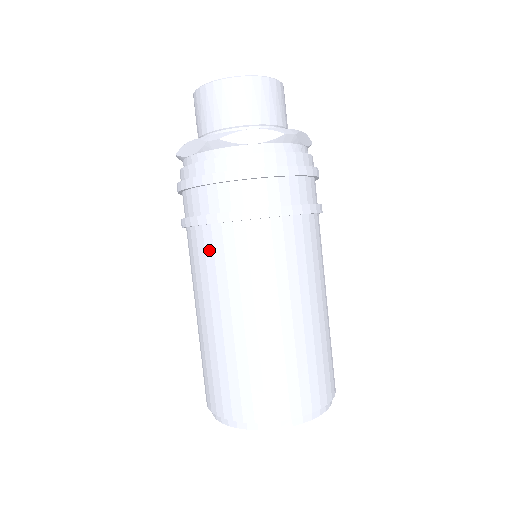
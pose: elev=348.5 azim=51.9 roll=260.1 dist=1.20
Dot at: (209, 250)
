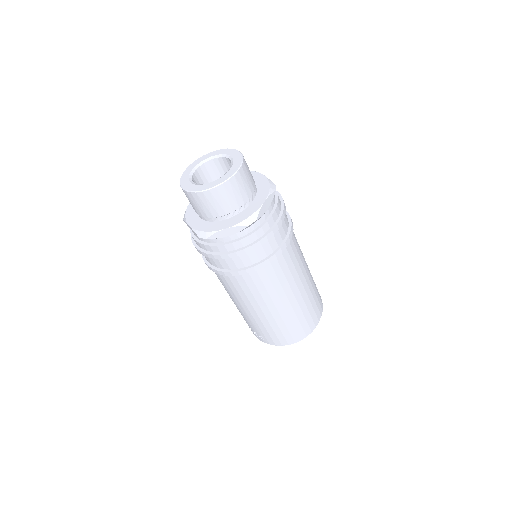
Dot at: (265, 278)
